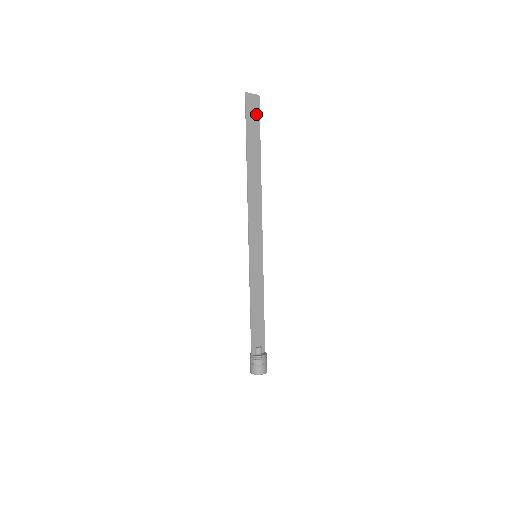
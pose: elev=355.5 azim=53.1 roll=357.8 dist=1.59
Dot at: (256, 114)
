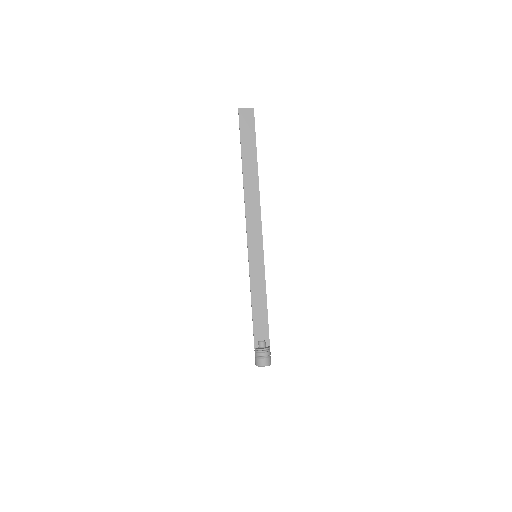
Dot at: (251, 126)
